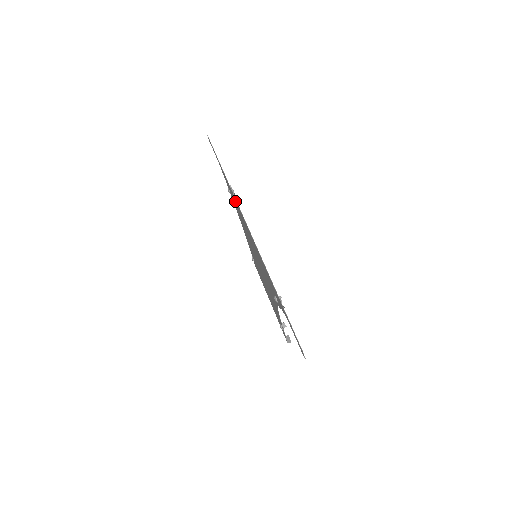
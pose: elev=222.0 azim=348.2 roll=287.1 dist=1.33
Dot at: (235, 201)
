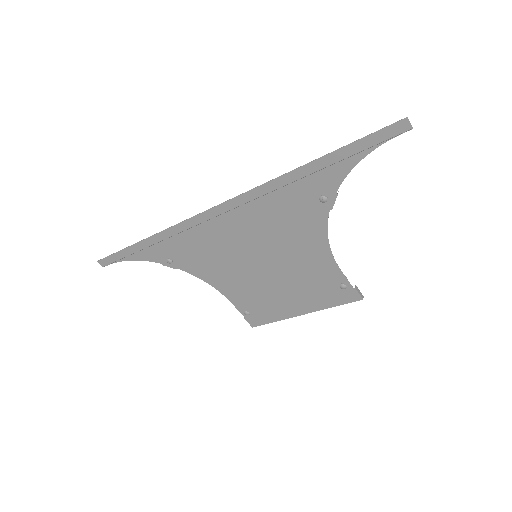
Dot at: (189, 238)
